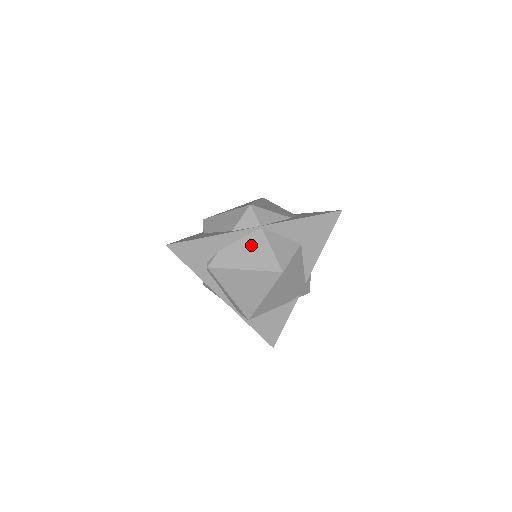
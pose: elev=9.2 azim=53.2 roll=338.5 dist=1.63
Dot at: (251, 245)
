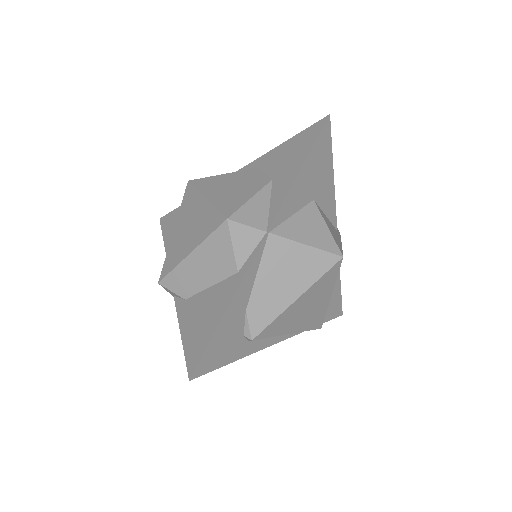
Dot at: (278, 265)
